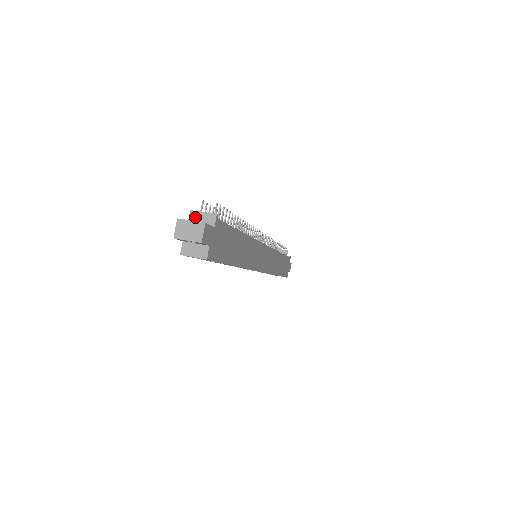
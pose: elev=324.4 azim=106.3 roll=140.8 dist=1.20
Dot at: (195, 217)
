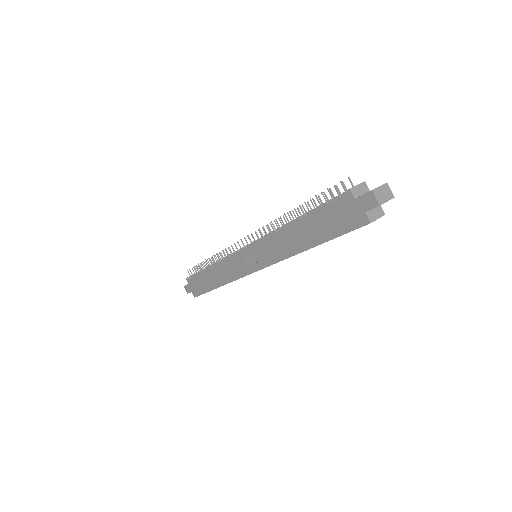
Dot at: (356, 192)
